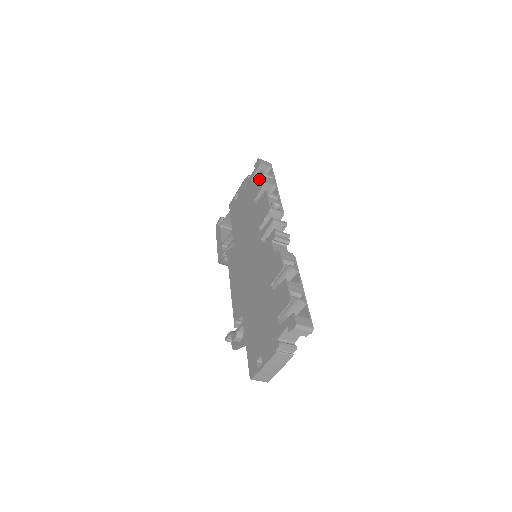
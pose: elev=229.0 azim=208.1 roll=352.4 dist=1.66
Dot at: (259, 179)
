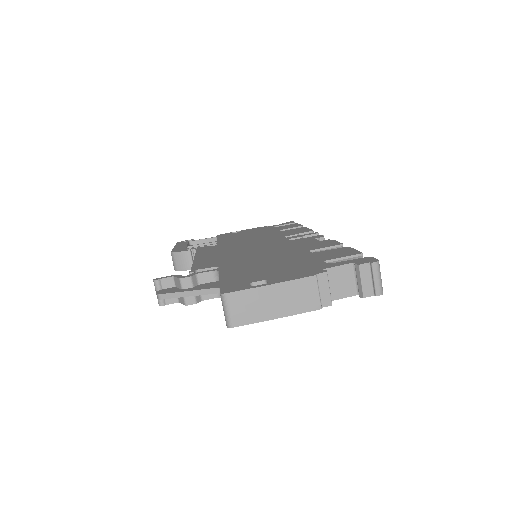
Dot at: (292, 225)
